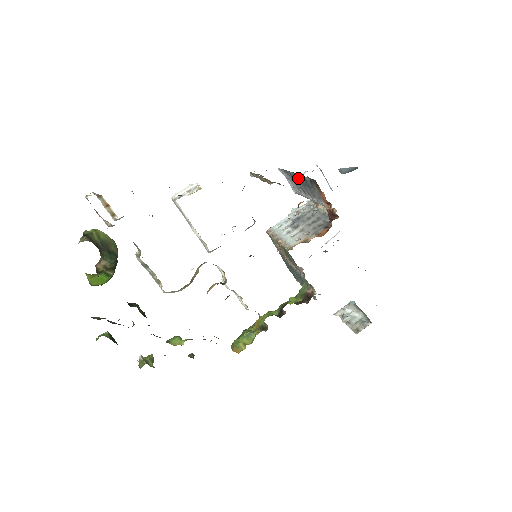
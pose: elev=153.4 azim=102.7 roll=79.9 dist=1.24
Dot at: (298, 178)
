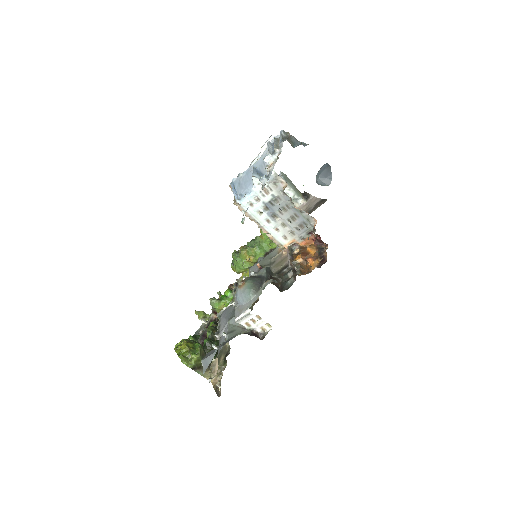
Dot at: occluded
